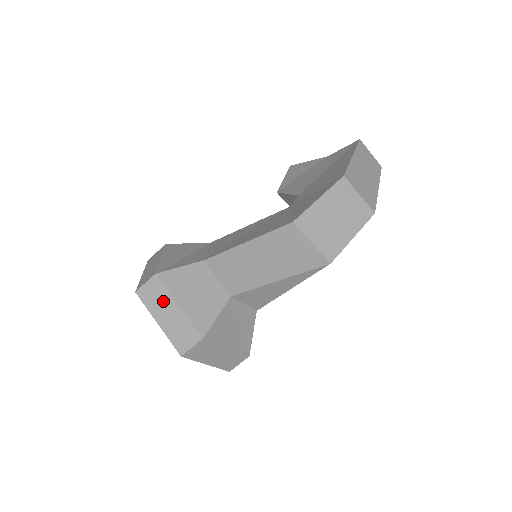
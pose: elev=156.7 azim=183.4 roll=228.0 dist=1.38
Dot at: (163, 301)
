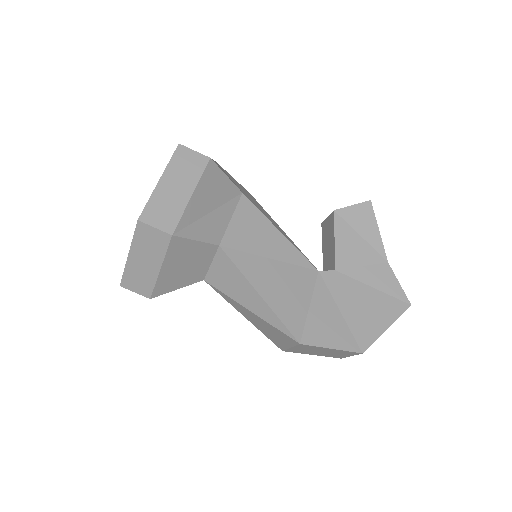
Dot at: (153, 253)
